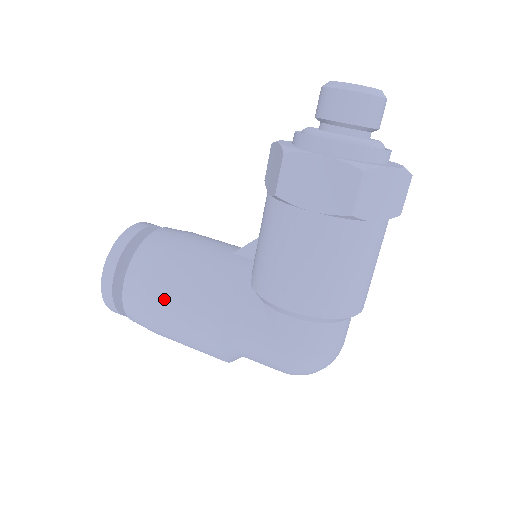
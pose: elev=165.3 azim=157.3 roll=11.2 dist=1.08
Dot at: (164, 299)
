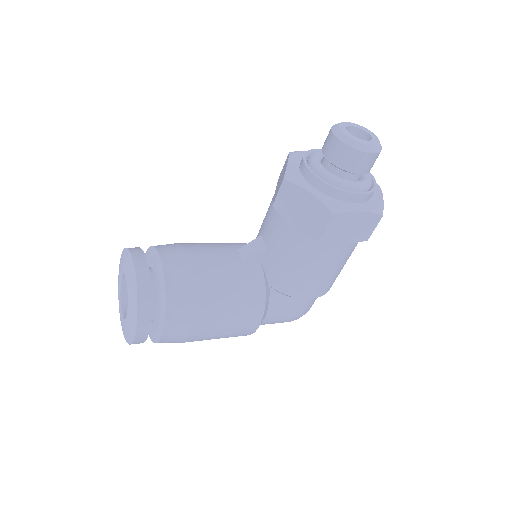
Dot at: (209, 326)
